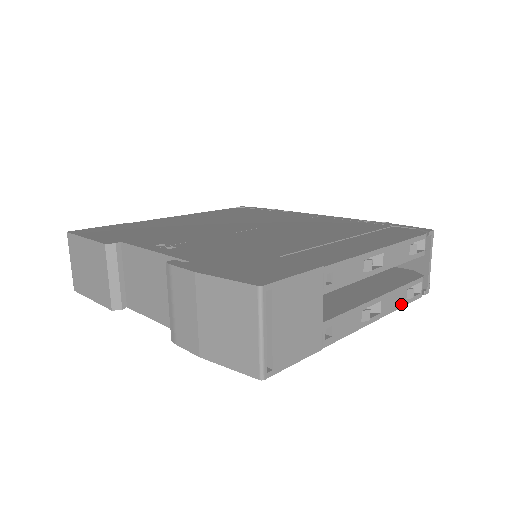
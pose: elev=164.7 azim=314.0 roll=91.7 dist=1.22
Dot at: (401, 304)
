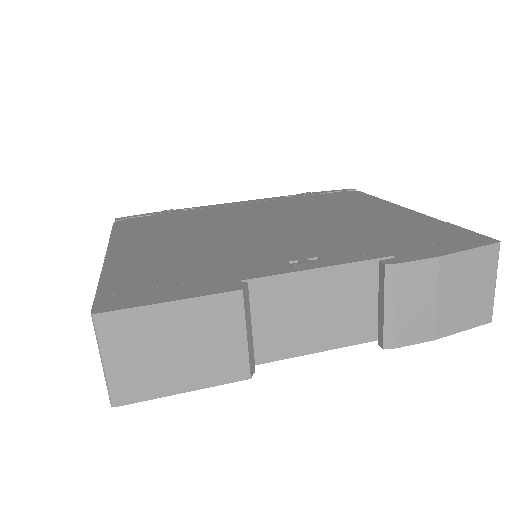
Dot at: occluded
